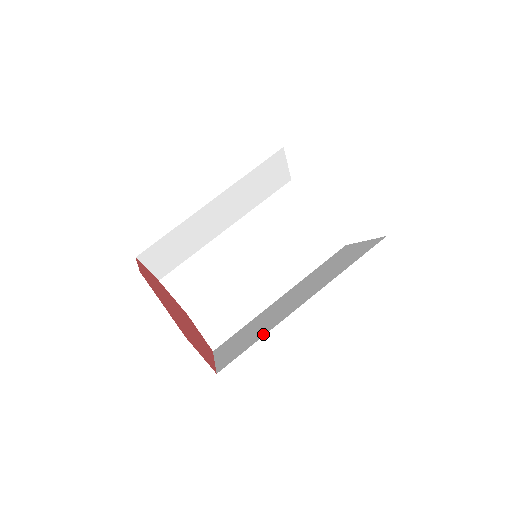
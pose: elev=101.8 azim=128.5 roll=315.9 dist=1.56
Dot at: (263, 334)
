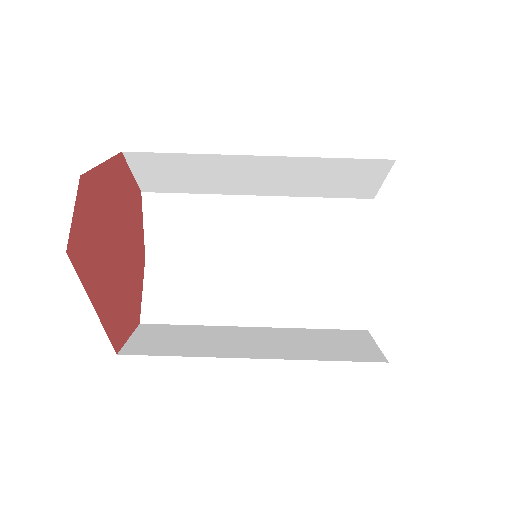
Dot at: occluded
